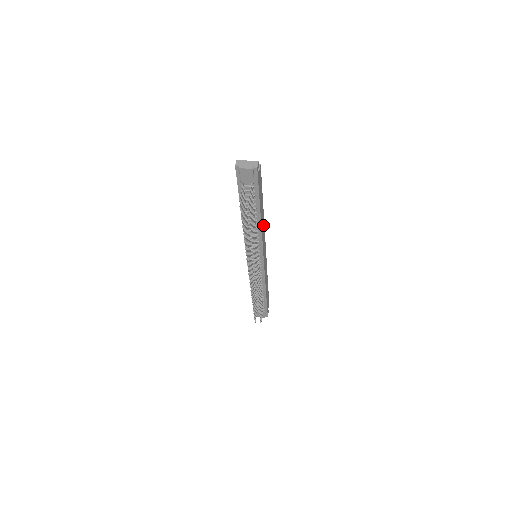
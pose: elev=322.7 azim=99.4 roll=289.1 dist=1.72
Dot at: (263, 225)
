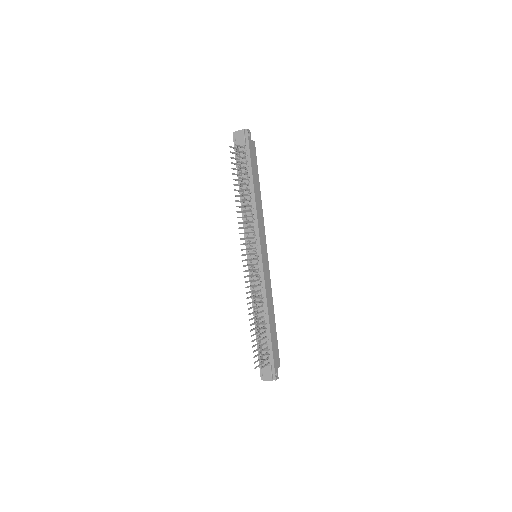
Dot at: (261, 212)
